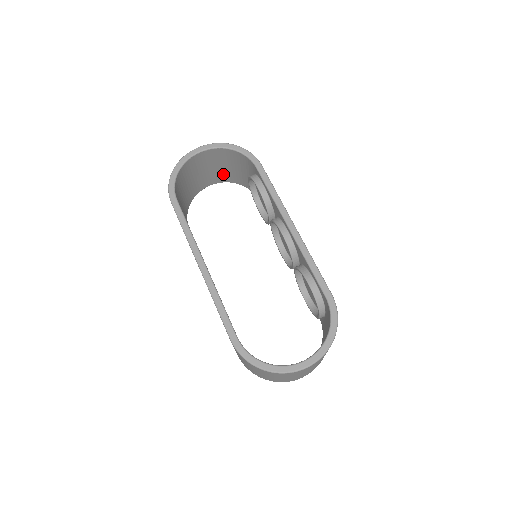
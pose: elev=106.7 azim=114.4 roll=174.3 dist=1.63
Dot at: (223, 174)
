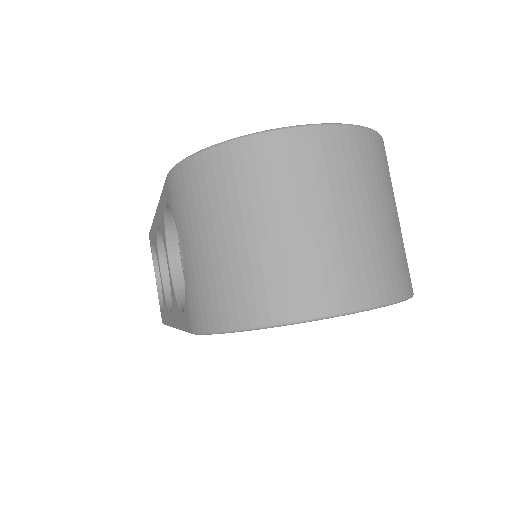
Dot at: occluded
